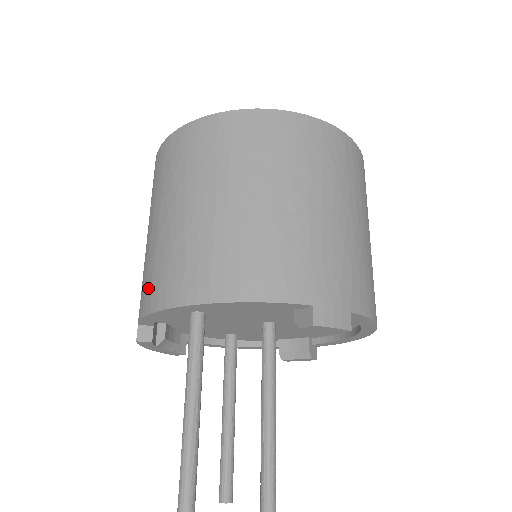
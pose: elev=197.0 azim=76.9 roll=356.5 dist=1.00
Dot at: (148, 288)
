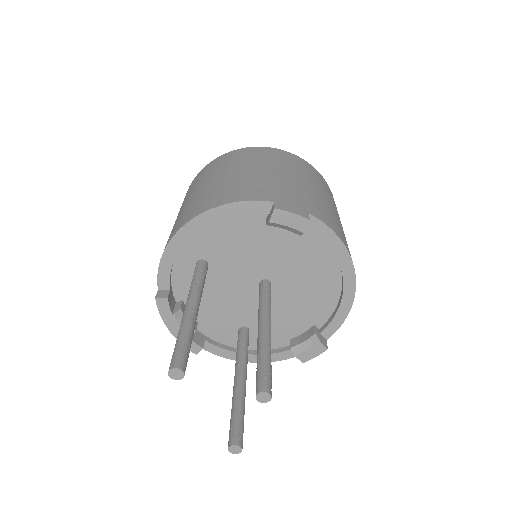
Dot at: occluded
